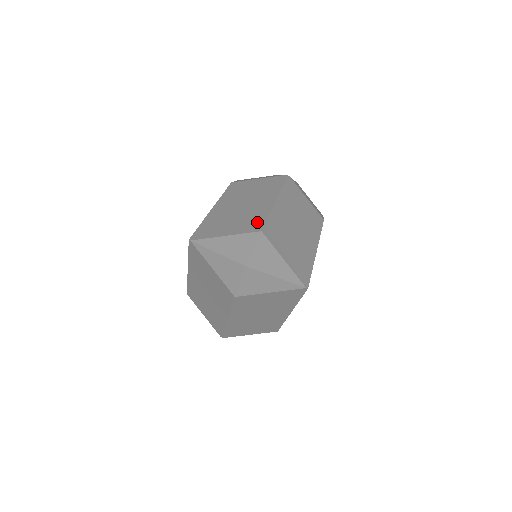
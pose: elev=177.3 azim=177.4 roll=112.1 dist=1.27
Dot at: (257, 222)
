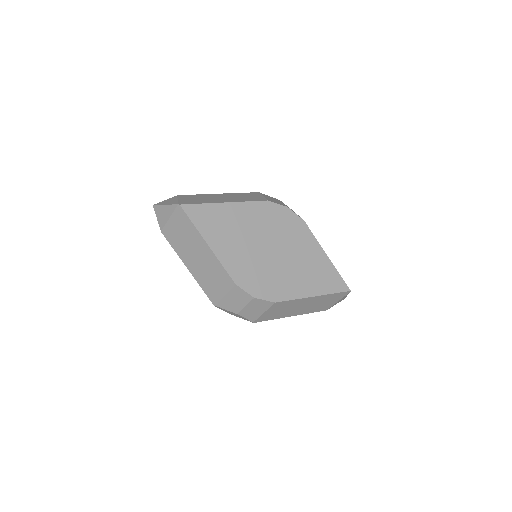
Dot at: occluded
